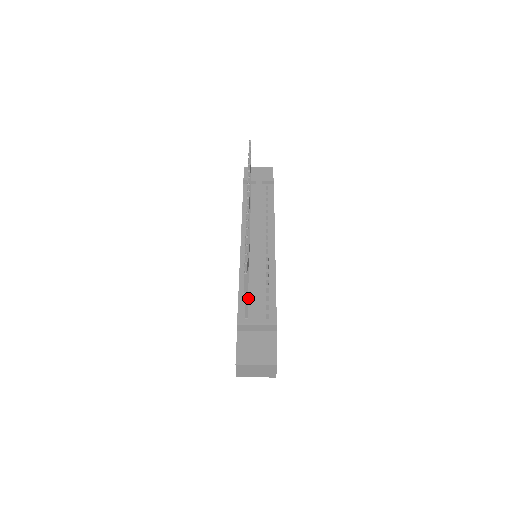
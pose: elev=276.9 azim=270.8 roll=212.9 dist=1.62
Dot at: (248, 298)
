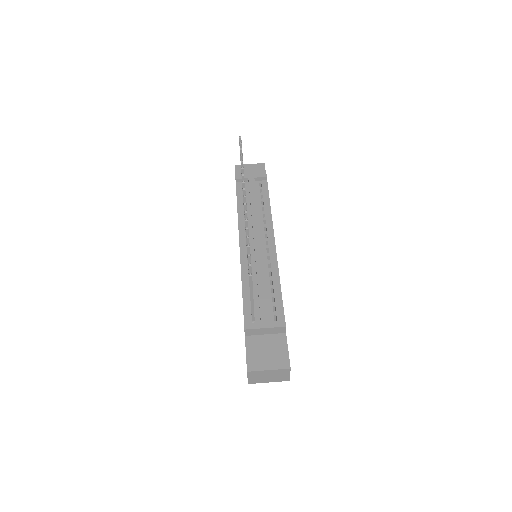
Dot at: occluded
